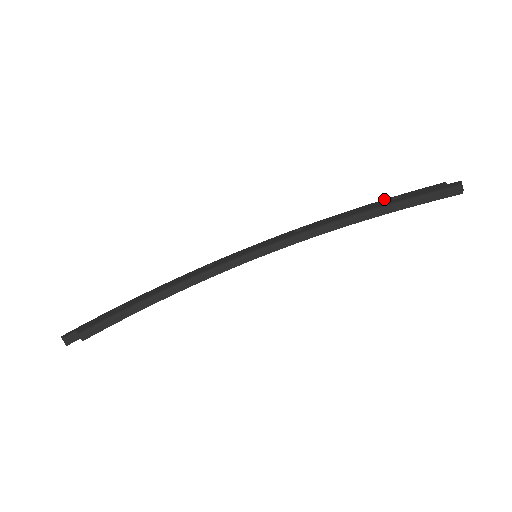
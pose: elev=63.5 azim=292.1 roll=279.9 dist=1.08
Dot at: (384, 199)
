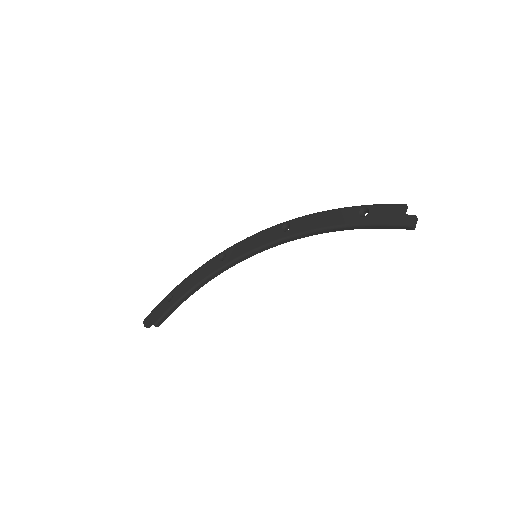
Dot at: (353, 207)
